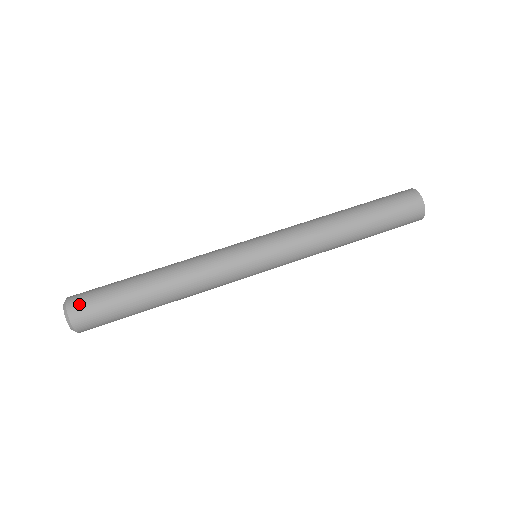
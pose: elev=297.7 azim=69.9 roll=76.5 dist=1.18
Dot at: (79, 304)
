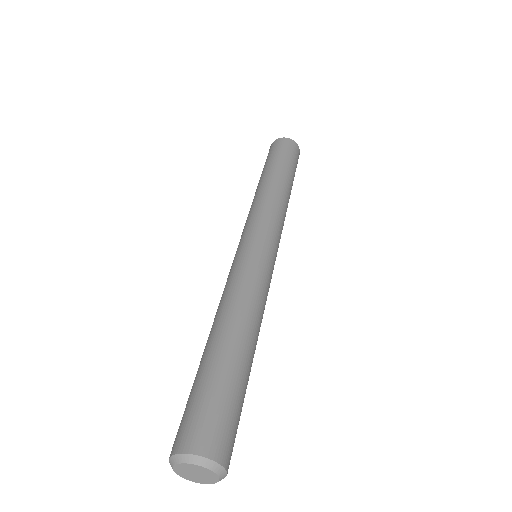
Dot at: (225, 444)
